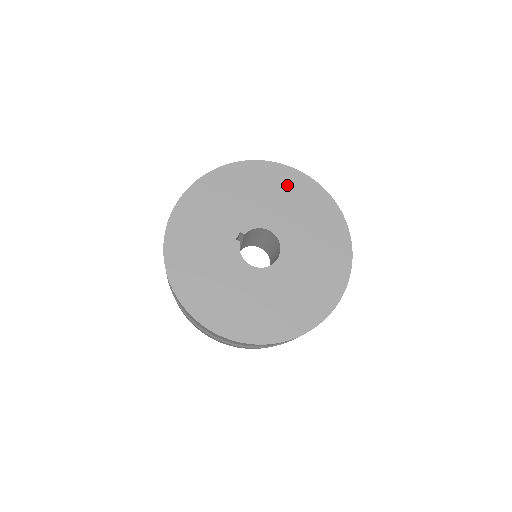
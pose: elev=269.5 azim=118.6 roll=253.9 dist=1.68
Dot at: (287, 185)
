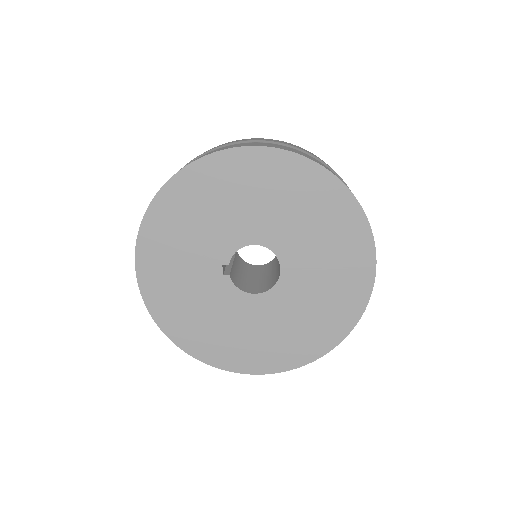
Dot at: (242, 176)
